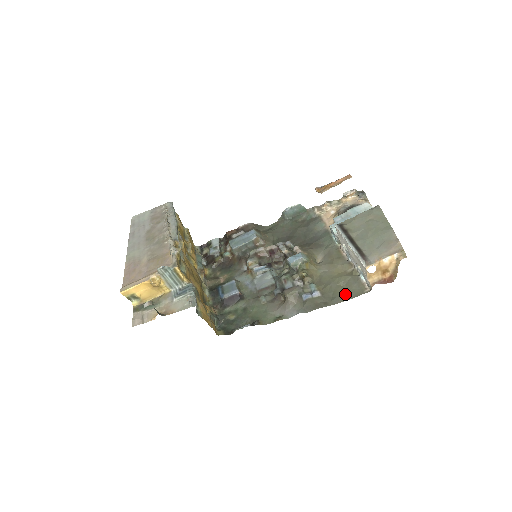
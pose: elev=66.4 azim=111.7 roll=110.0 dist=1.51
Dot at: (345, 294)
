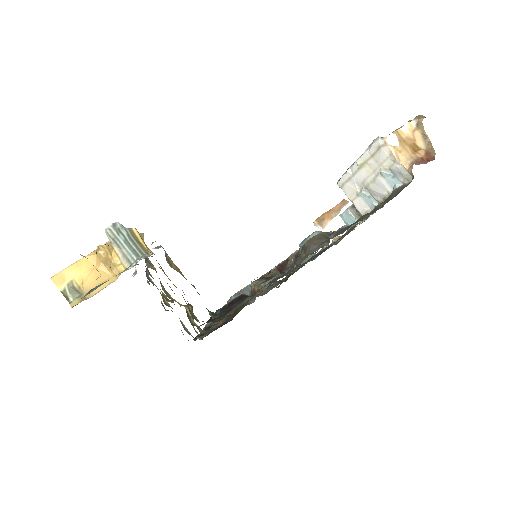
Dot at: occluded
